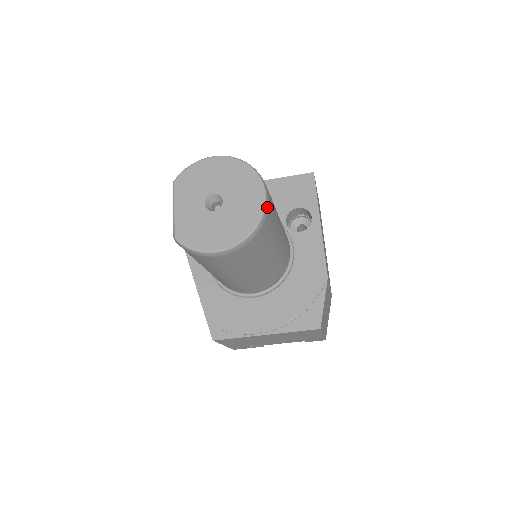
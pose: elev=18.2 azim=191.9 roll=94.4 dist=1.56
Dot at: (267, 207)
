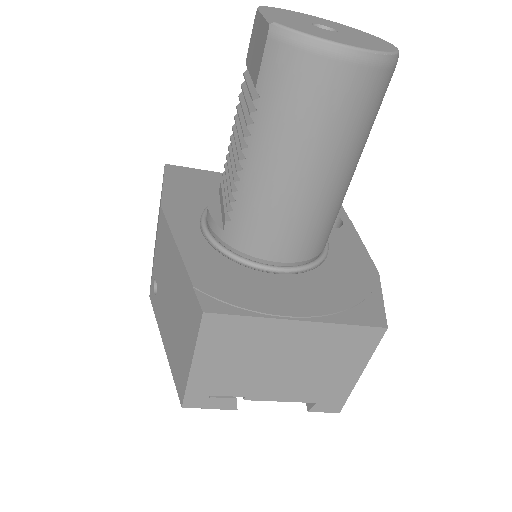
Dot at: occluded
